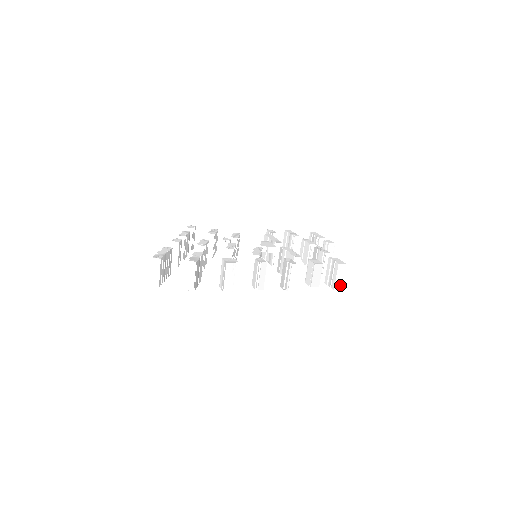
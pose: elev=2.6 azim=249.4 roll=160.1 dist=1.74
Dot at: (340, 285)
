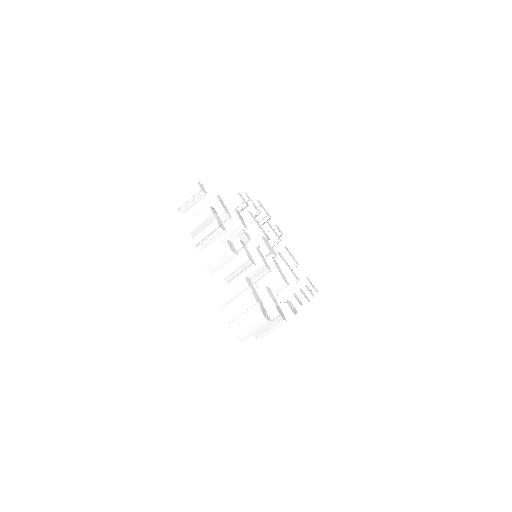
Dot at: occluded
